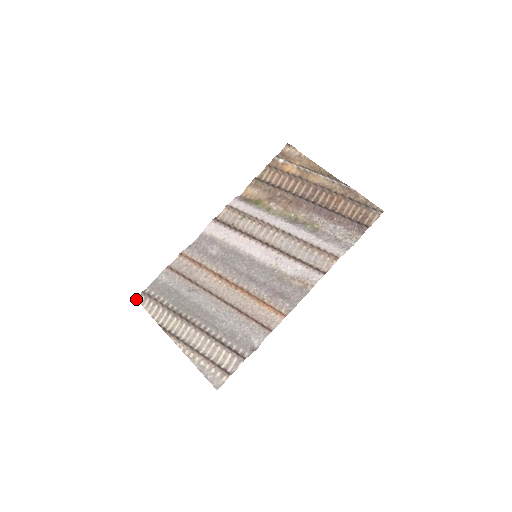
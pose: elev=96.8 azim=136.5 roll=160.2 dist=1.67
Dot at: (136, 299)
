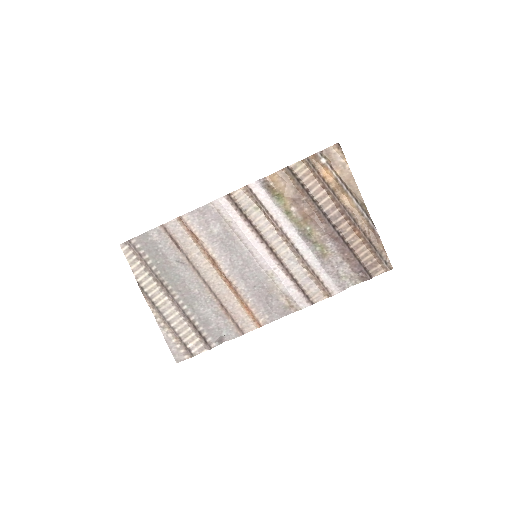
Dot at: occluded
